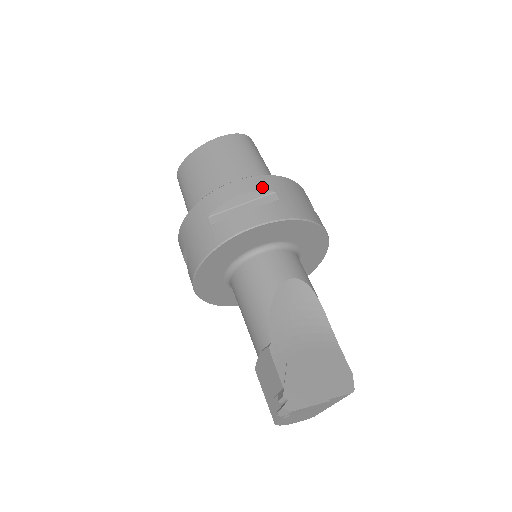
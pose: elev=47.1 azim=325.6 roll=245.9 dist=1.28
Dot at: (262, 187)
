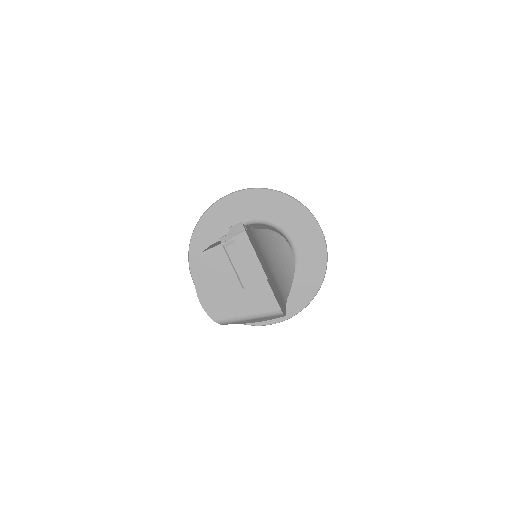
Dot at: occluded
